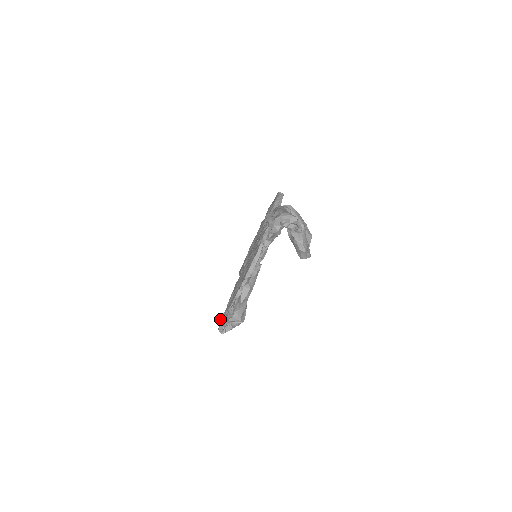
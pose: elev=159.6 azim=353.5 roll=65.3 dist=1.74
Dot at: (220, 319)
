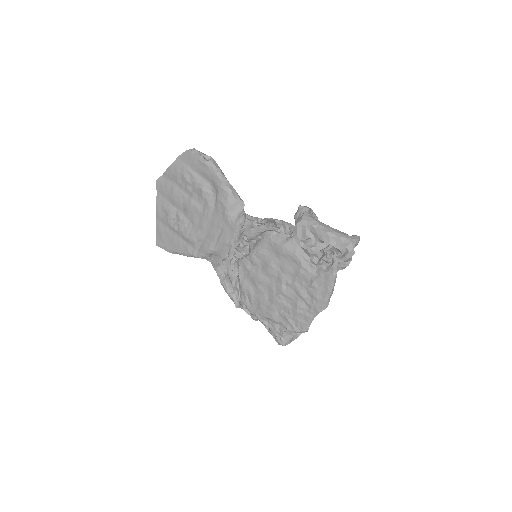
Dot at: (276, 336)
